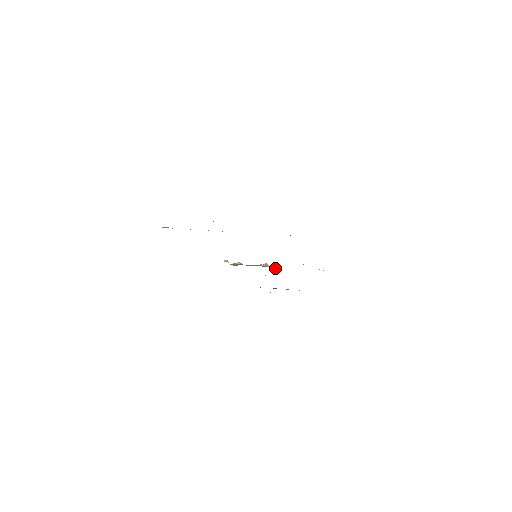
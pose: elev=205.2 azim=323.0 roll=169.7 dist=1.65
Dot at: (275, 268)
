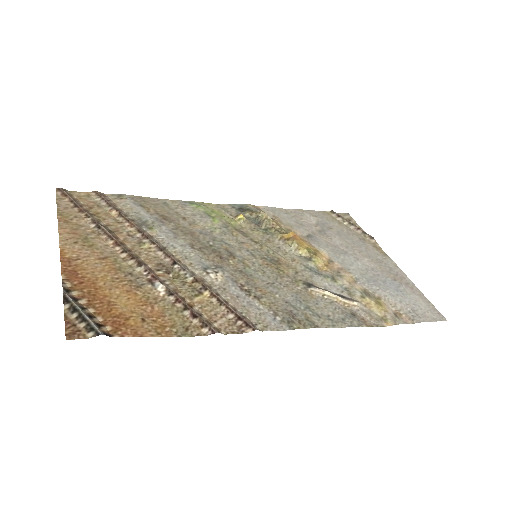
Dot at: (304, 253)
